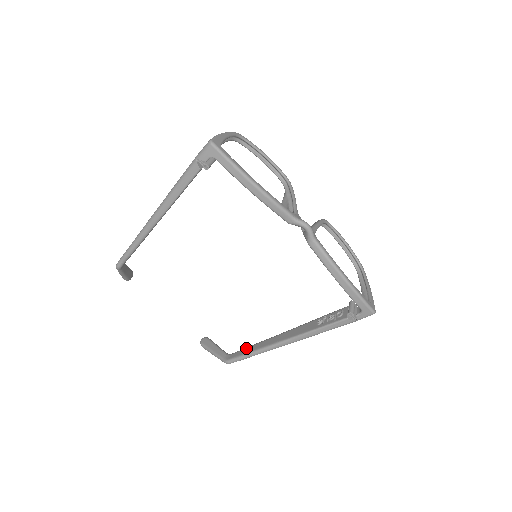
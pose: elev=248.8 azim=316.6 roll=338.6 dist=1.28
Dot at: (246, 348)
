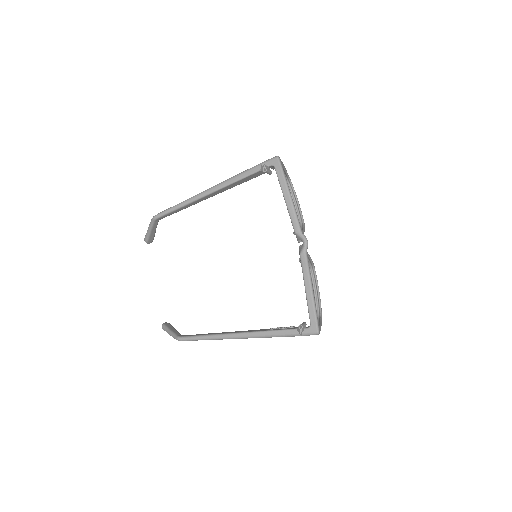
Dot at: occluded
